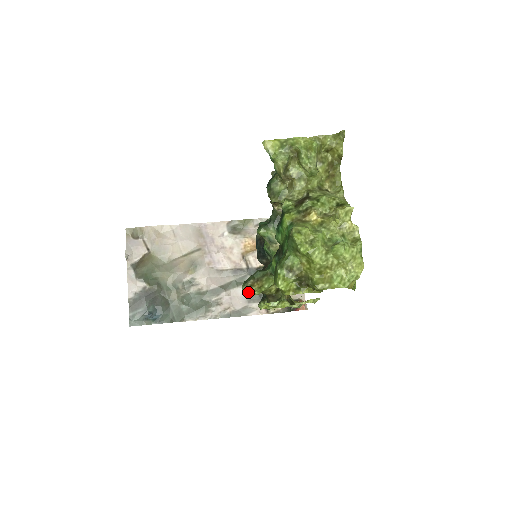
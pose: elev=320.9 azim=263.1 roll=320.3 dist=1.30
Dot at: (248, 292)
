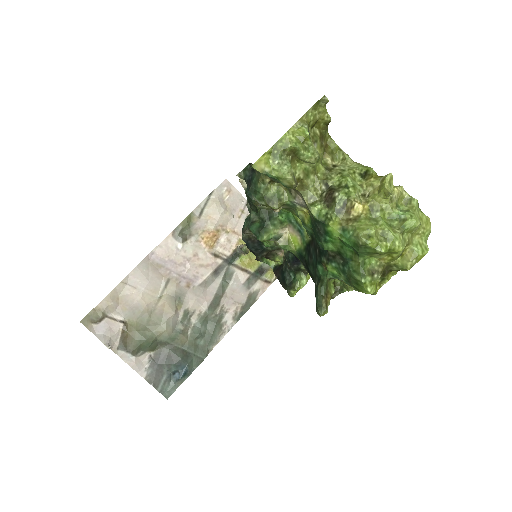
Dot at: (327, 312)
